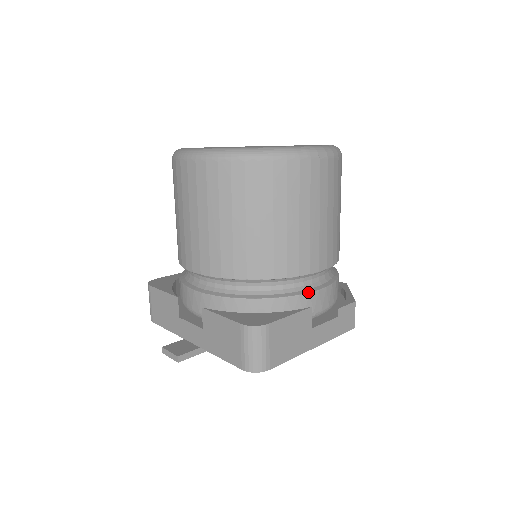
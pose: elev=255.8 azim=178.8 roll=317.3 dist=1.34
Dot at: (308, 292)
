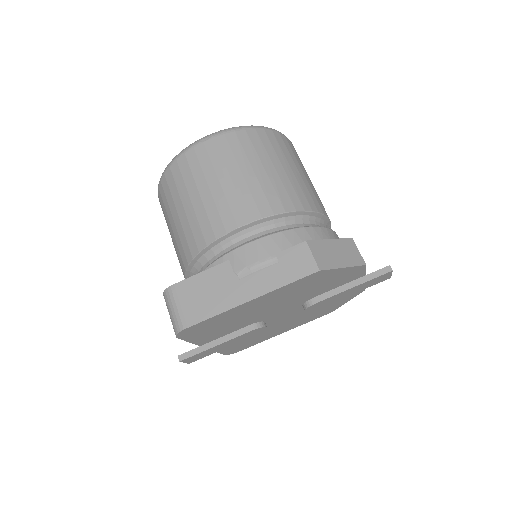
Dot at: (232, 250)
